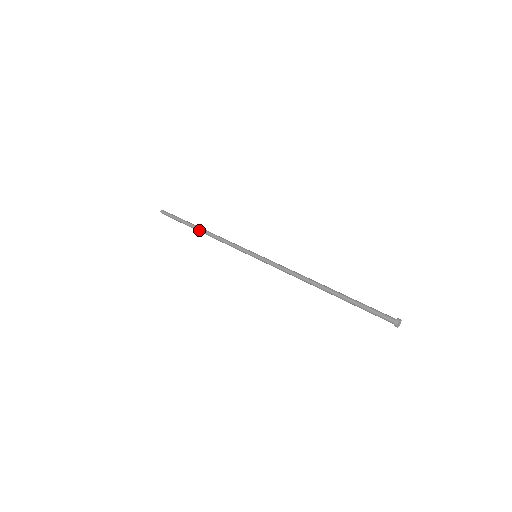
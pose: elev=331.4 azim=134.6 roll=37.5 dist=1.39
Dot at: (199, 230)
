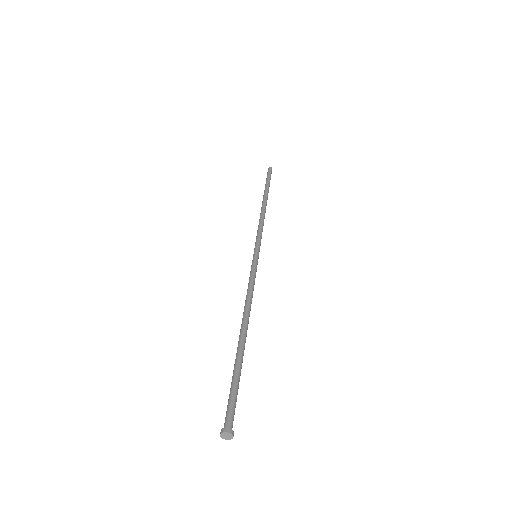
Dot at: (263, 200)
